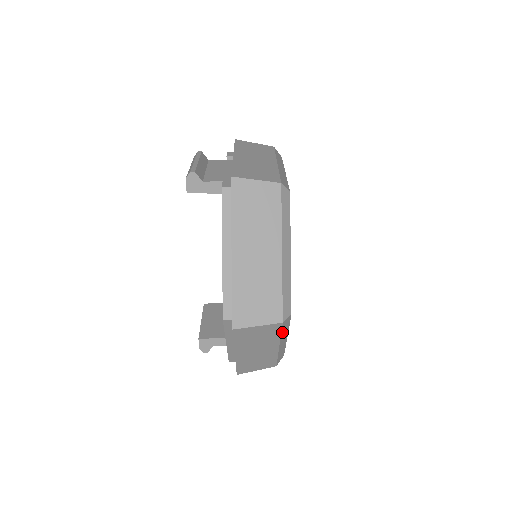
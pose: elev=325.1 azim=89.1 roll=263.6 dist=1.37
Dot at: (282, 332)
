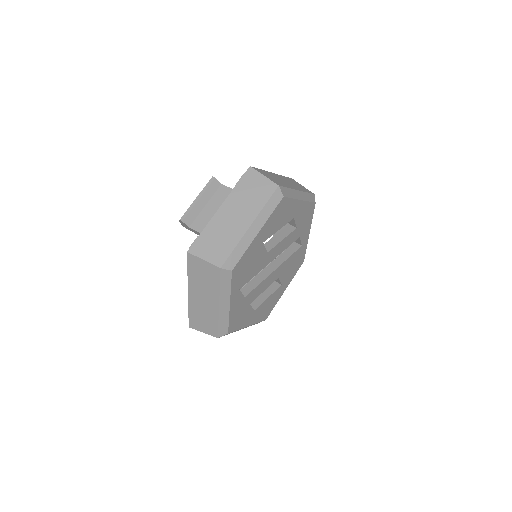
Dot at: occluded
